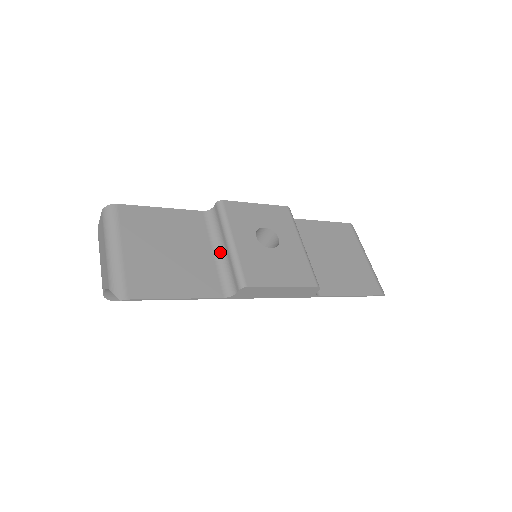
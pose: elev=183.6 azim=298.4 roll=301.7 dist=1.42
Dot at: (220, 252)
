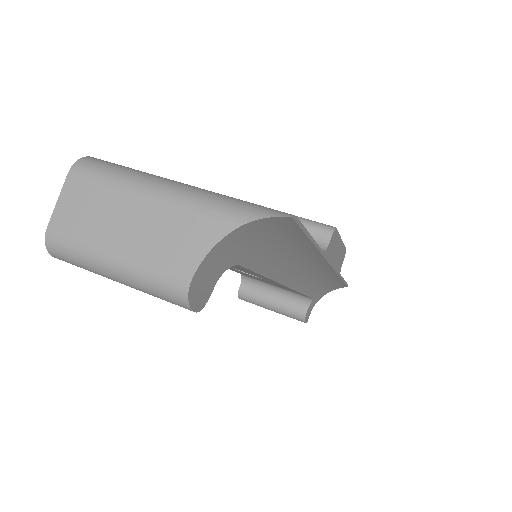
Dot at: occluded
